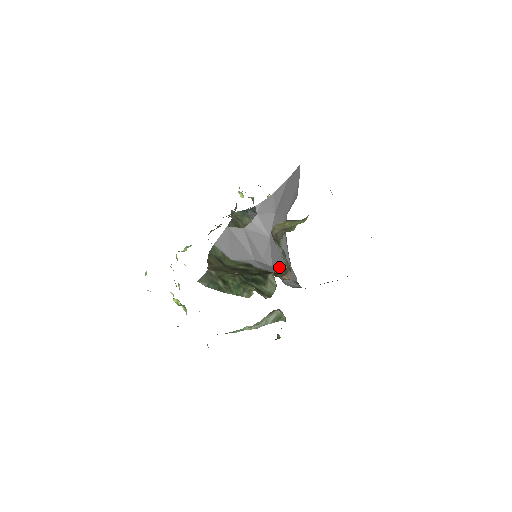
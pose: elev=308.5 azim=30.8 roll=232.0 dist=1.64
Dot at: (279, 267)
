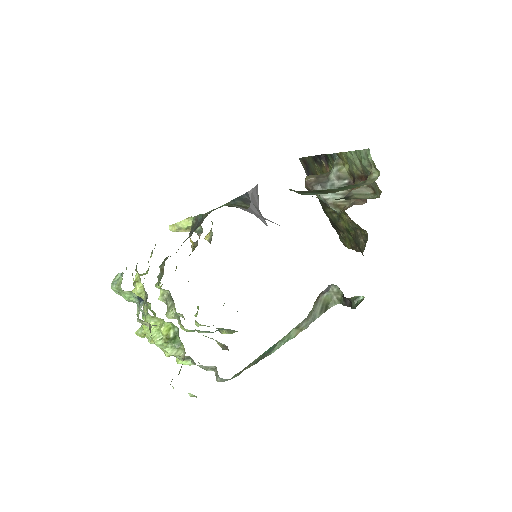
Dot at: occluded
